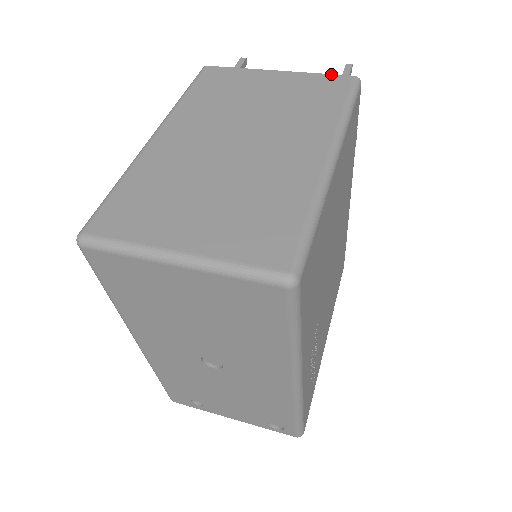
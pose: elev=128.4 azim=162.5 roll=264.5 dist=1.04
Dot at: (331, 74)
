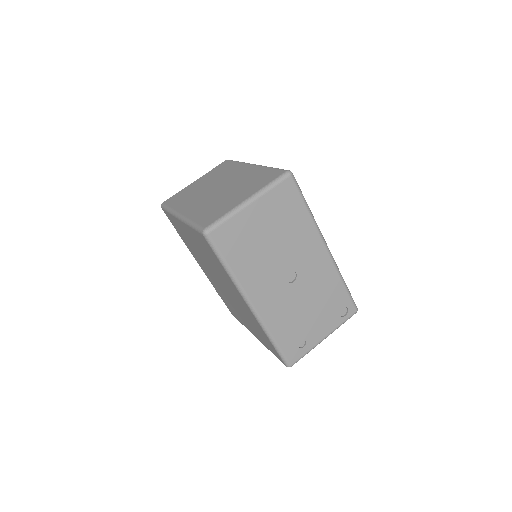
Dot at: (217, 166)
